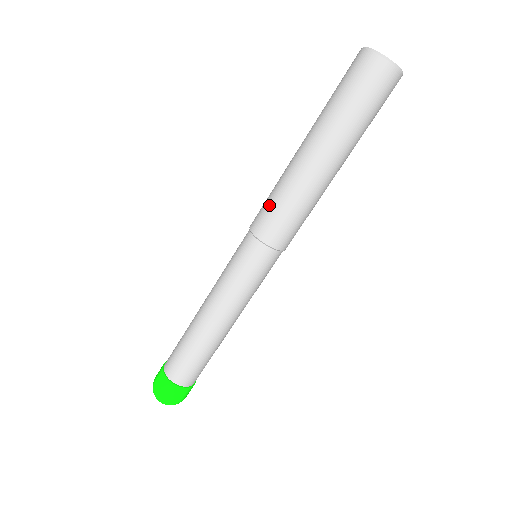
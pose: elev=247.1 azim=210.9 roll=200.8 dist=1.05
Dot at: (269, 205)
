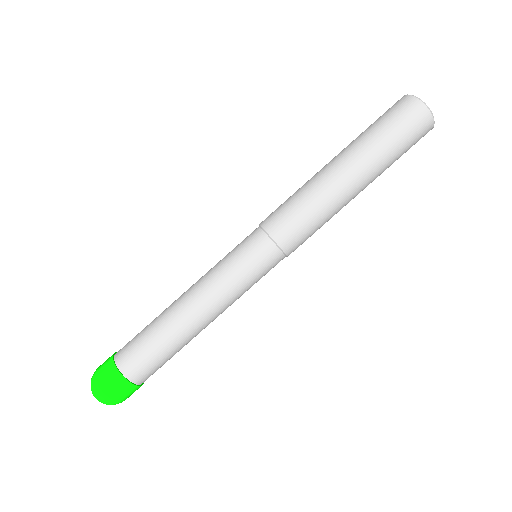
Dot at: (285, 203)
